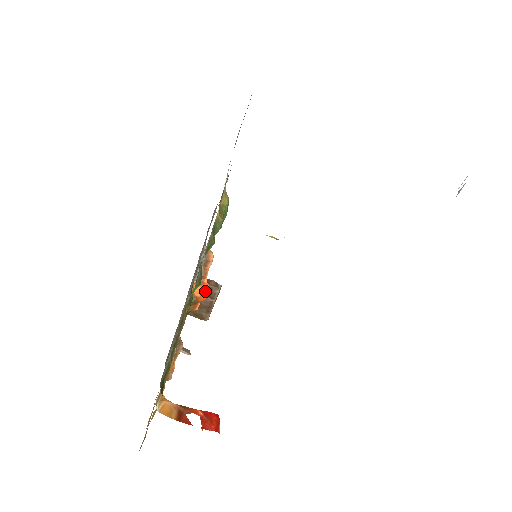
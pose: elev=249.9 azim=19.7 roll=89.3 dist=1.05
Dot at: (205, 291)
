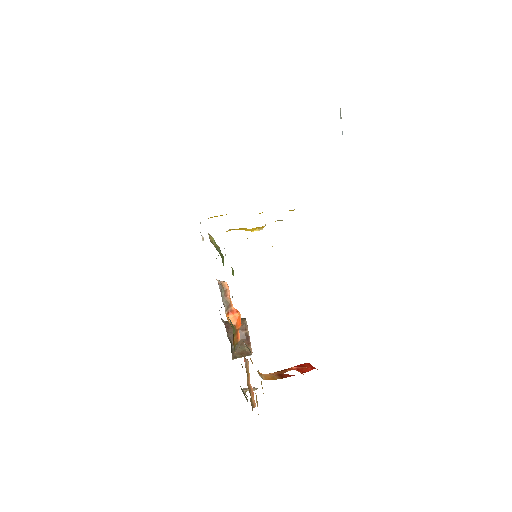
Dot at: (237, 316)
